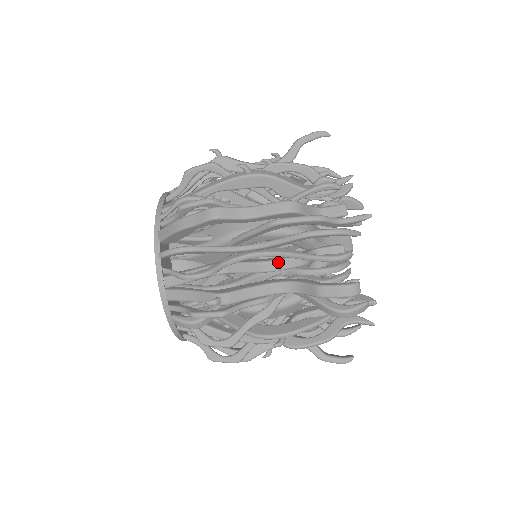
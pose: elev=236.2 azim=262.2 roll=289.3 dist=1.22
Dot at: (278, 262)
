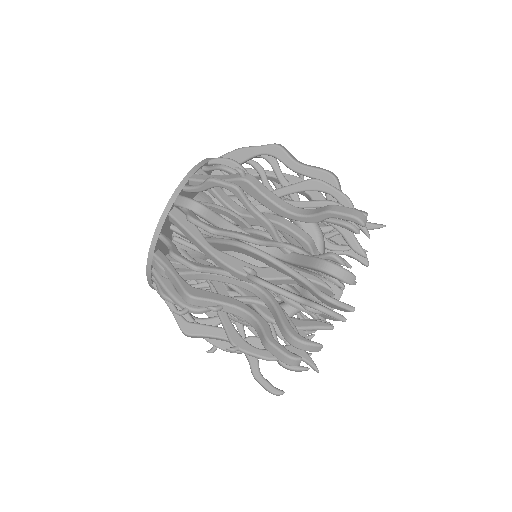
Dot at: (291, 222)
